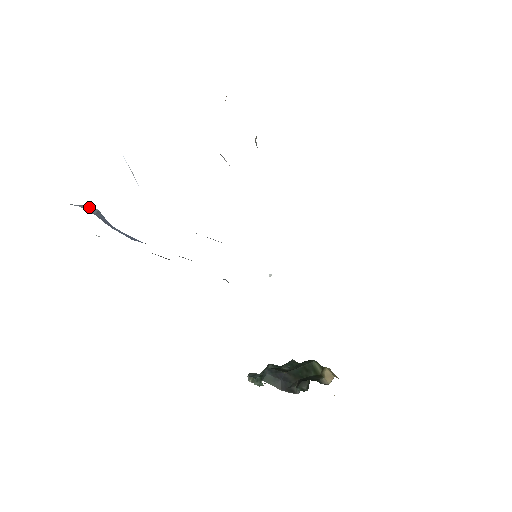
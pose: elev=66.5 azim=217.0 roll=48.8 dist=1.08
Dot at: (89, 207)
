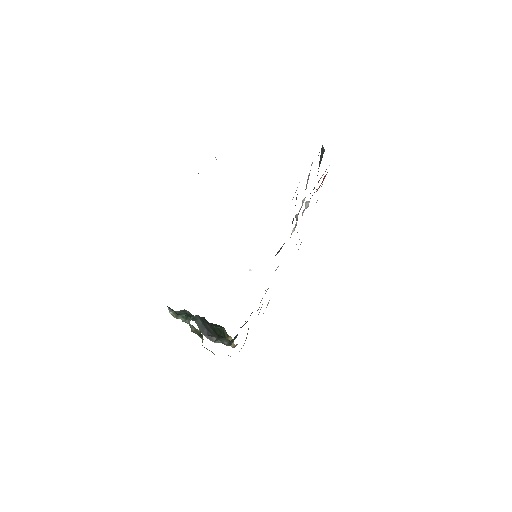
Dot at: occluded
